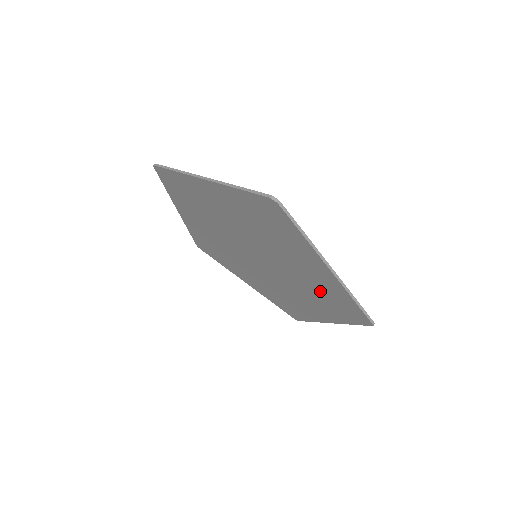
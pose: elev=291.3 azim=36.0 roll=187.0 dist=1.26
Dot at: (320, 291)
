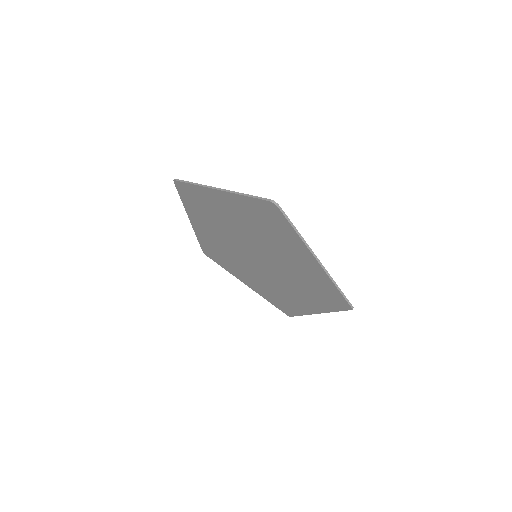
Dot at: (309, 282)
